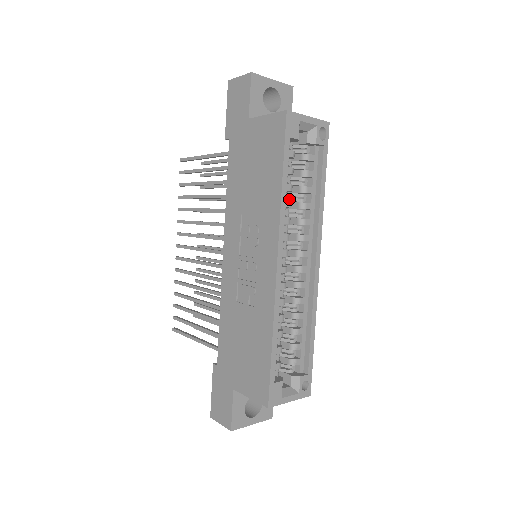
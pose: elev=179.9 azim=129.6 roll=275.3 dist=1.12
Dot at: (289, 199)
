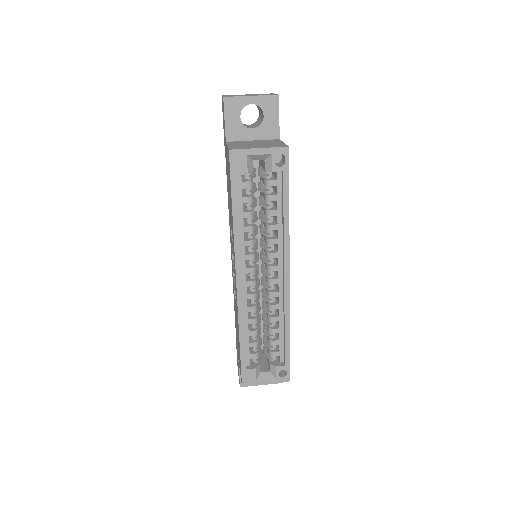
Dot at: (251, 223)
